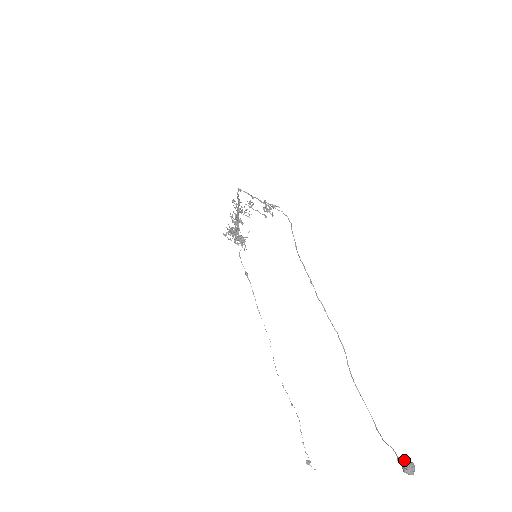
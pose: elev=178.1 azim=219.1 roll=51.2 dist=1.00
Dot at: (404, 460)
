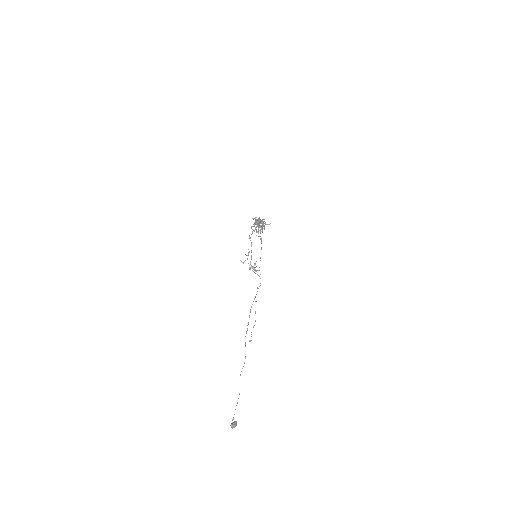
Dot at: (235, 421)
